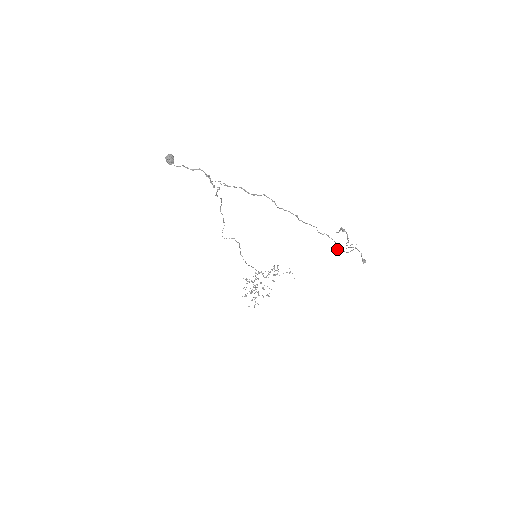
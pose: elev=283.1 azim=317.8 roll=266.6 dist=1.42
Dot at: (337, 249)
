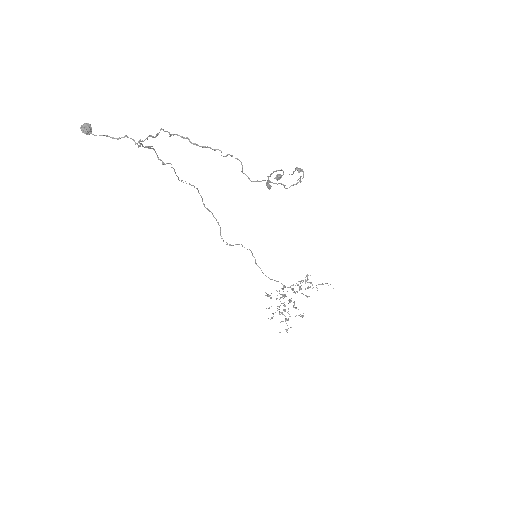
Dot at: occluded
